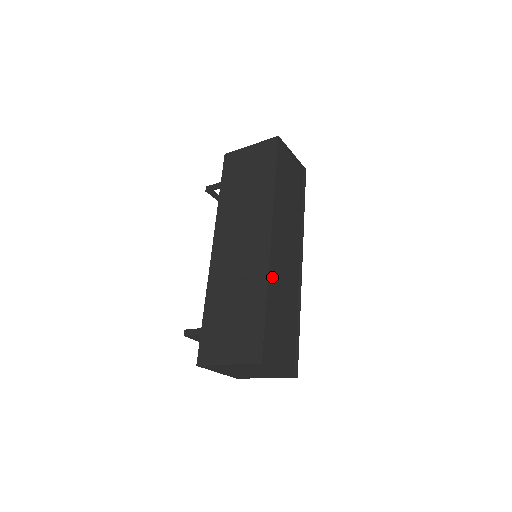
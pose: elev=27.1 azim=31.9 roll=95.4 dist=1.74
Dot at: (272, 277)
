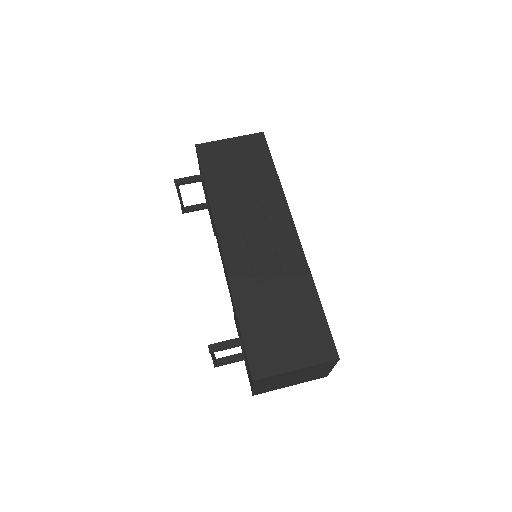
Dot at: occluded
